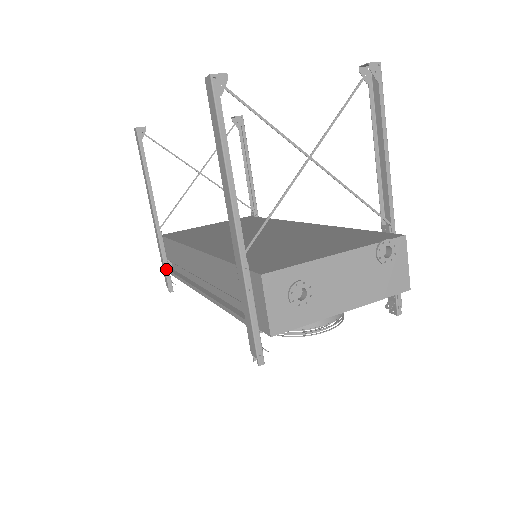
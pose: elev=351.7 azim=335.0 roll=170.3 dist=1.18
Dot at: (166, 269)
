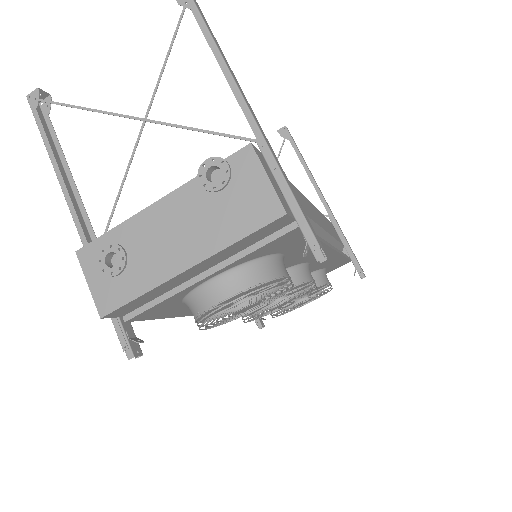
Dot at: occluded
